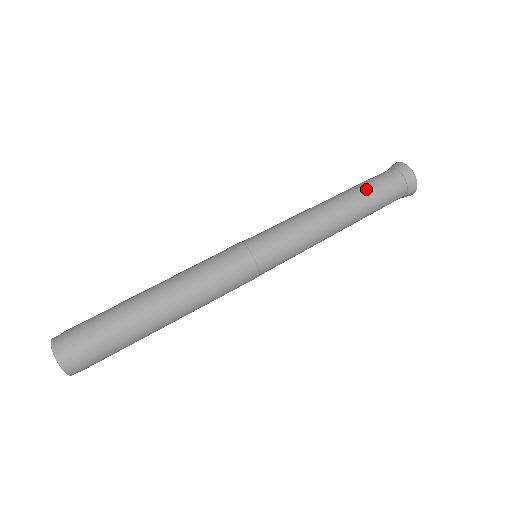
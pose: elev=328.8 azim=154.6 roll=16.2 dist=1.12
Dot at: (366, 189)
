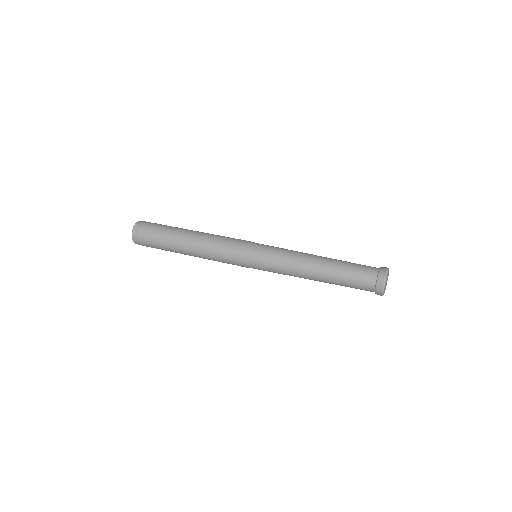
Dot at: (347, 262)
